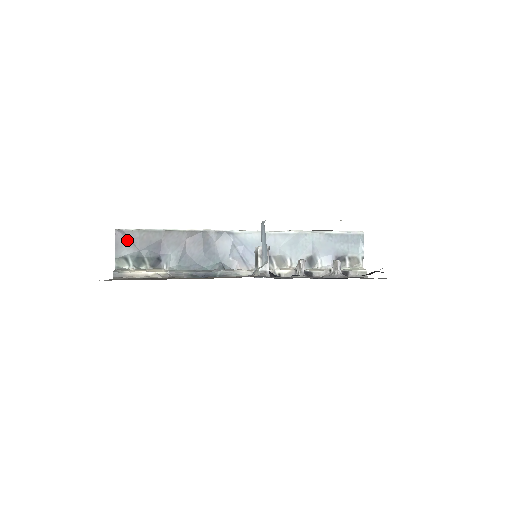
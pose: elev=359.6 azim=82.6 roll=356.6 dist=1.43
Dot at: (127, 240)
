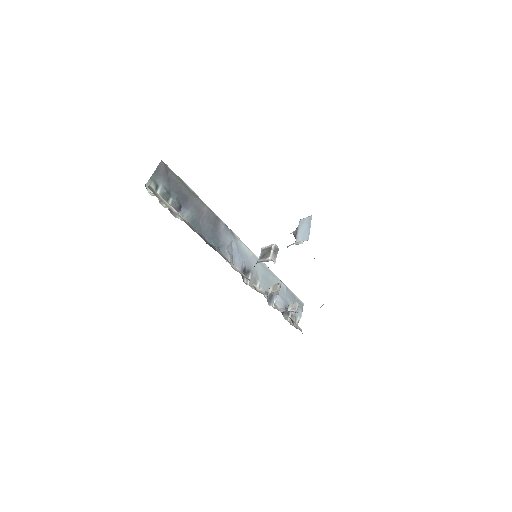
Dot at: (166, 174)
